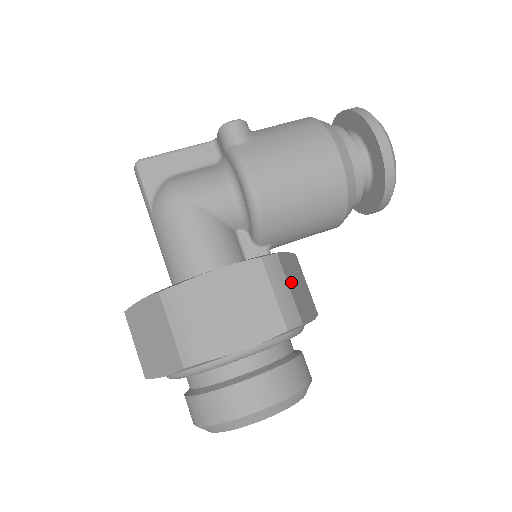
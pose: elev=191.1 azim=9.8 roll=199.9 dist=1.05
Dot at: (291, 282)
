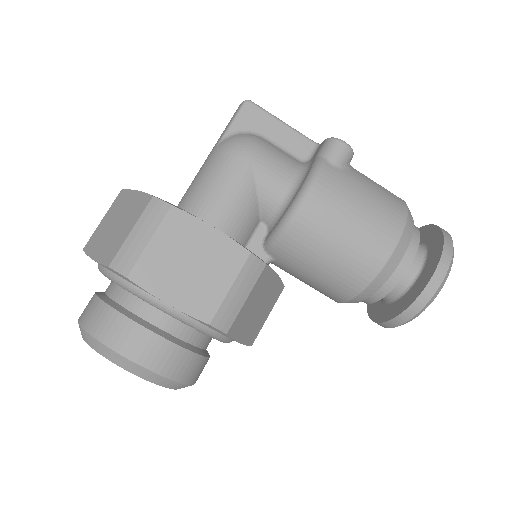
Dot at: (254, 296)
